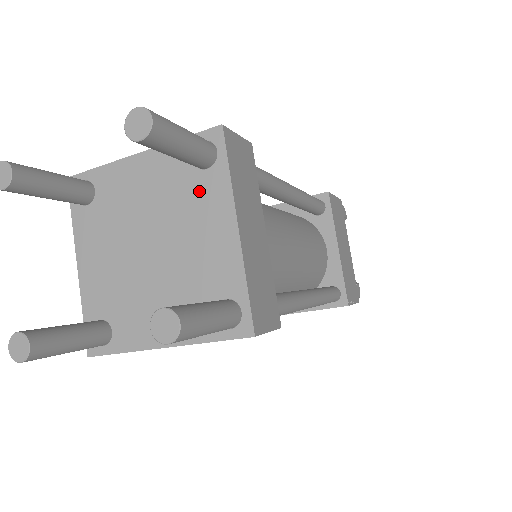
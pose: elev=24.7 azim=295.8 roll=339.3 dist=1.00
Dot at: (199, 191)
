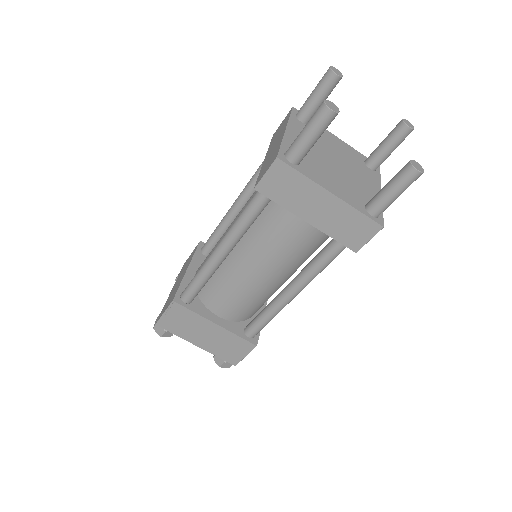
Dot at: (366, 171)
